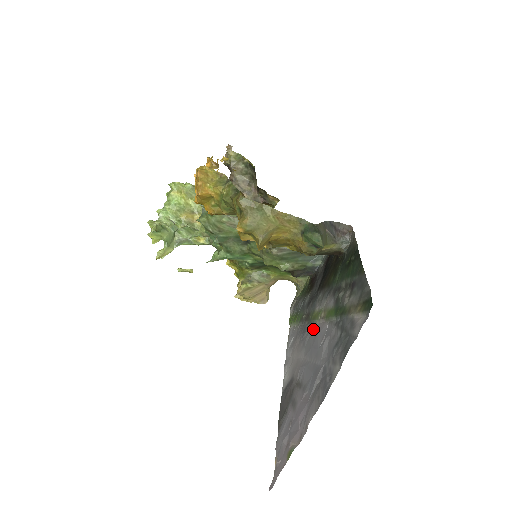
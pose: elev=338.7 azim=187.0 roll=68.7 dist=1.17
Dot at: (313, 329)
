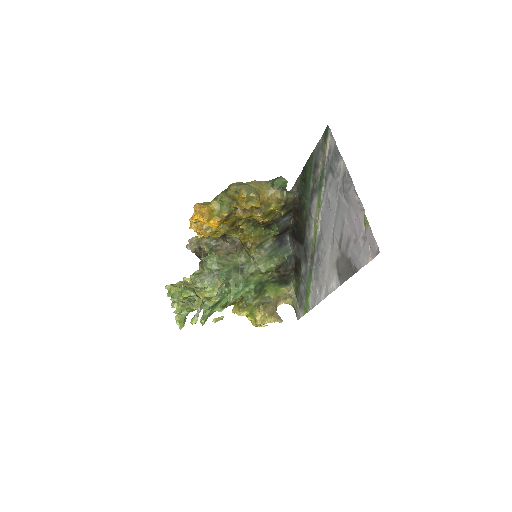
Dot at: (320, 236)
